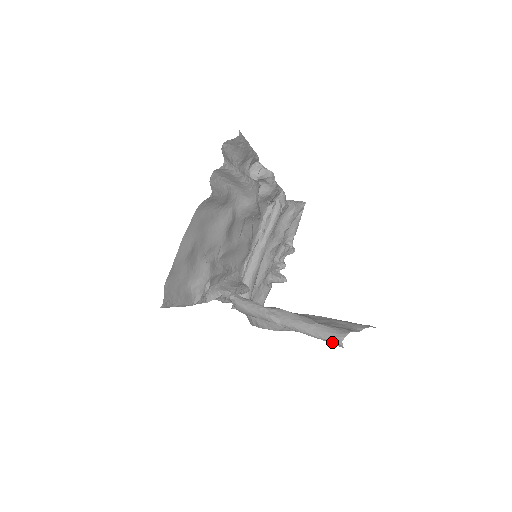
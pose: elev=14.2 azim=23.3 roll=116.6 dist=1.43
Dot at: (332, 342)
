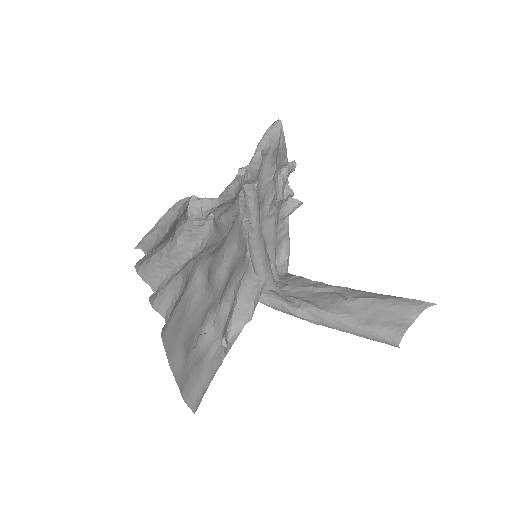
Dot at: occluded
